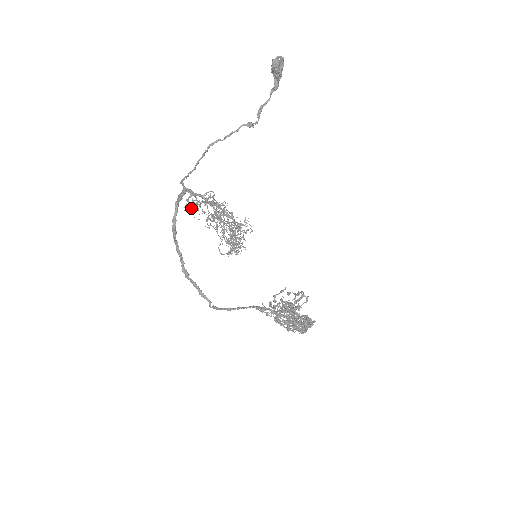
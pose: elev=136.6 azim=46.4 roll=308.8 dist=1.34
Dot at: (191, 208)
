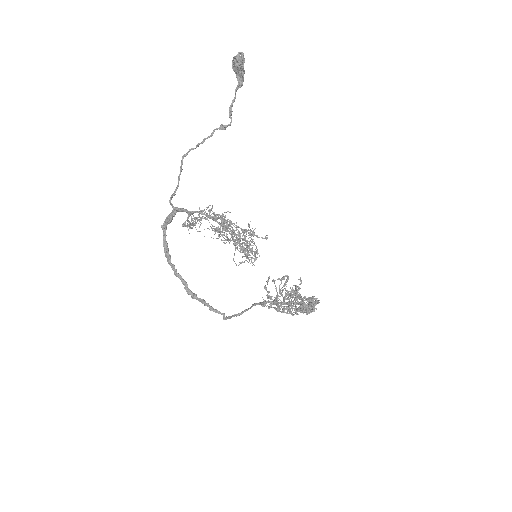
Dot at: occluded
